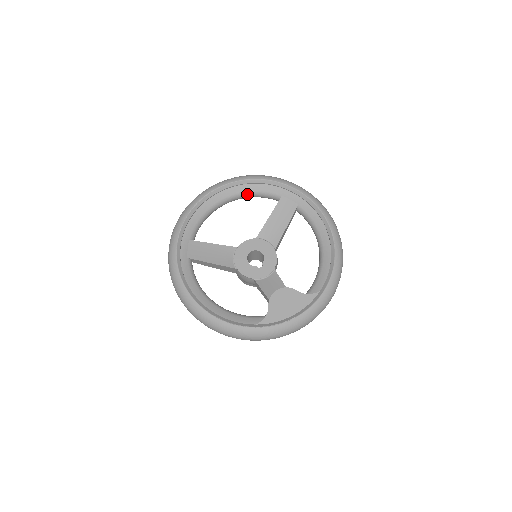
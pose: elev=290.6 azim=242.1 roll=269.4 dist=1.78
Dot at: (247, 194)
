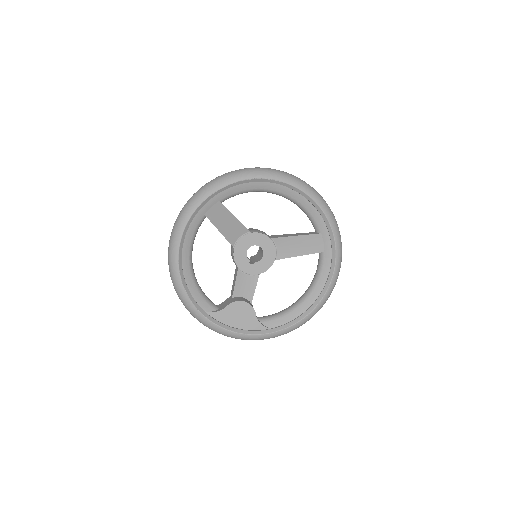
Dot at: (299, 205)
